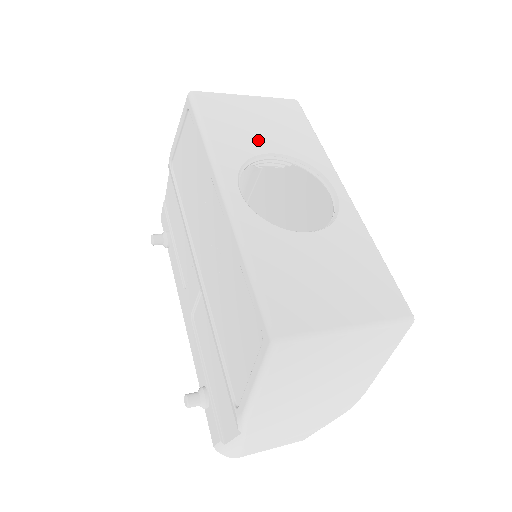
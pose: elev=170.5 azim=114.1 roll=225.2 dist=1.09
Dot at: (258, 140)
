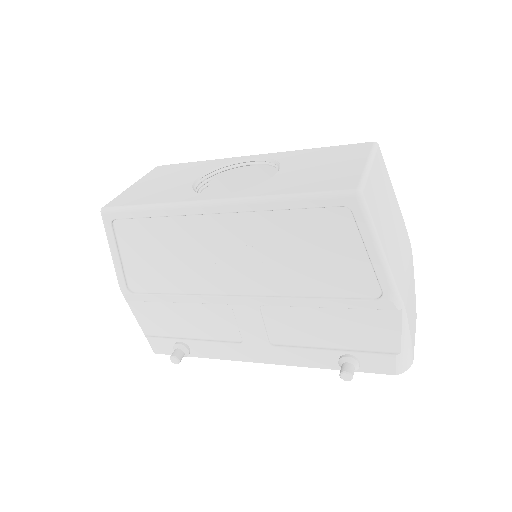
Dot at: (179, 184)
